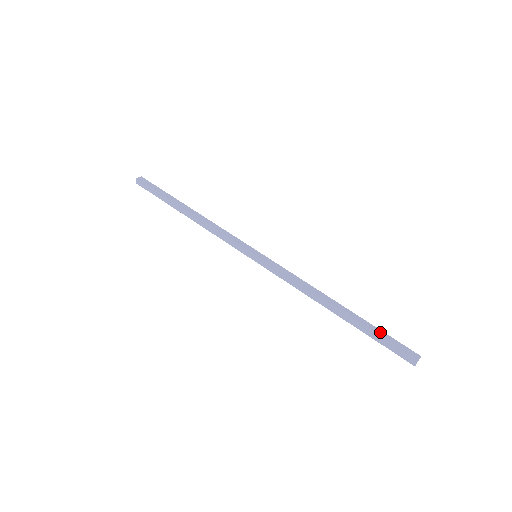
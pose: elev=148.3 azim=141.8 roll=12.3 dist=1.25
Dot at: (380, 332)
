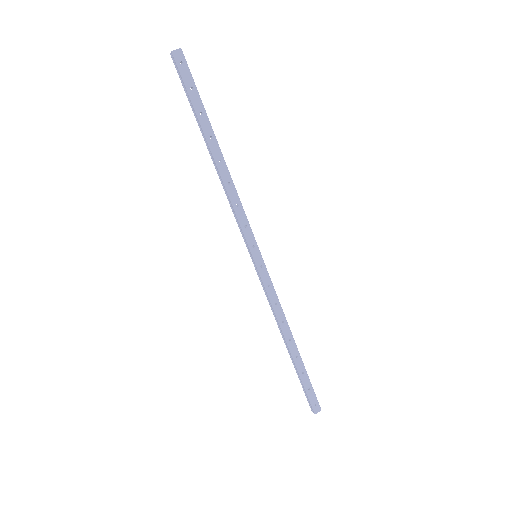
Dot at: (307, 382)
